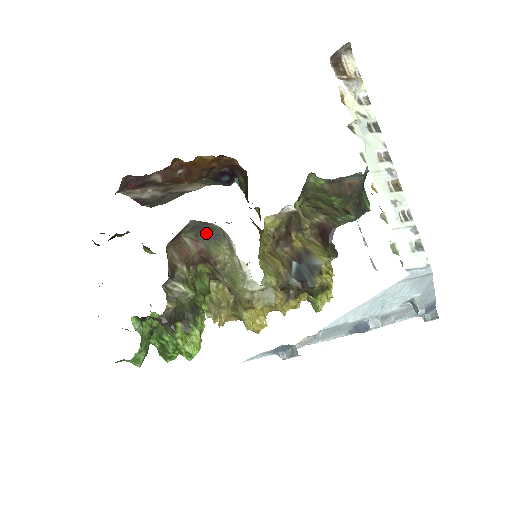
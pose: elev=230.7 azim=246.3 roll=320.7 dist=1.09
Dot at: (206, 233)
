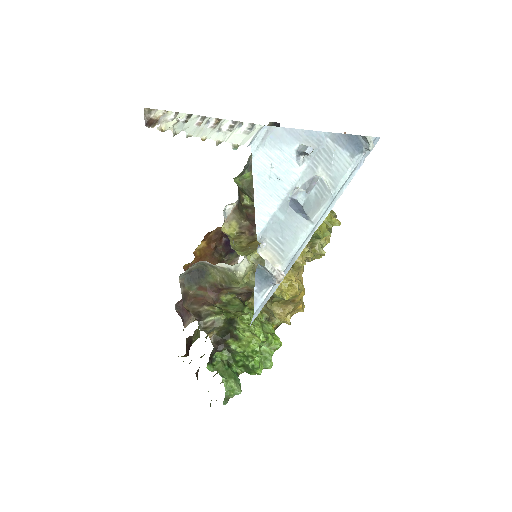
Dot at: (198, 276)
